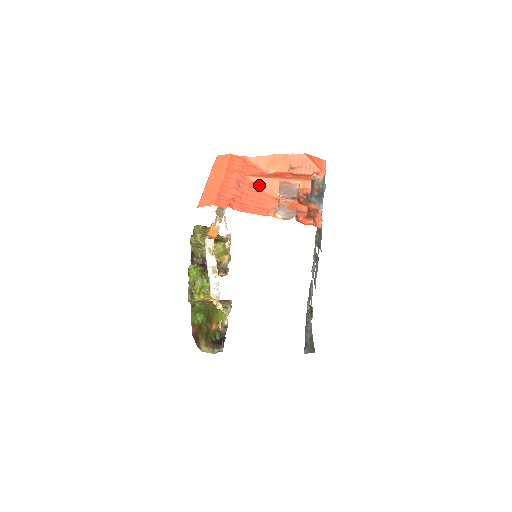
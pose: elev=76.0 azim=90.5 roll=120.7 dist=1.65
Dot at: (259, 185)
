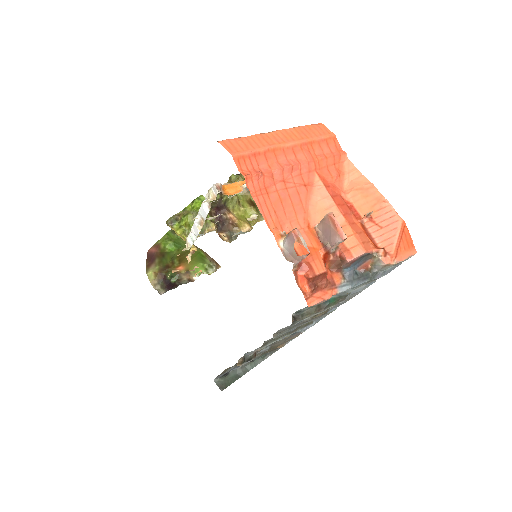
Dot at: (313, 194)
